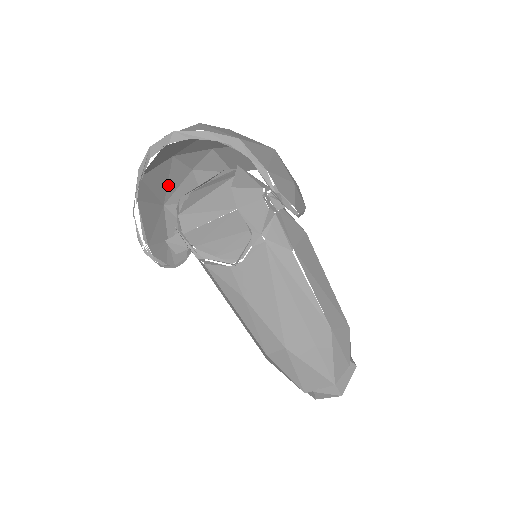
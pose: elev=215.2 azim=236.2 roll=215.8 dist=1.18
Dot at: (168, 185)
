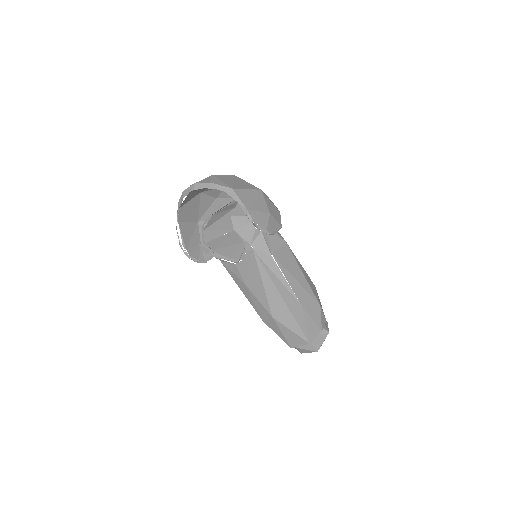
Dot at: (200, 209)
